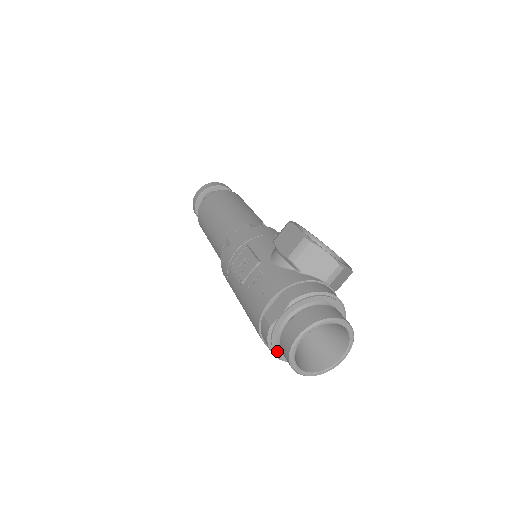
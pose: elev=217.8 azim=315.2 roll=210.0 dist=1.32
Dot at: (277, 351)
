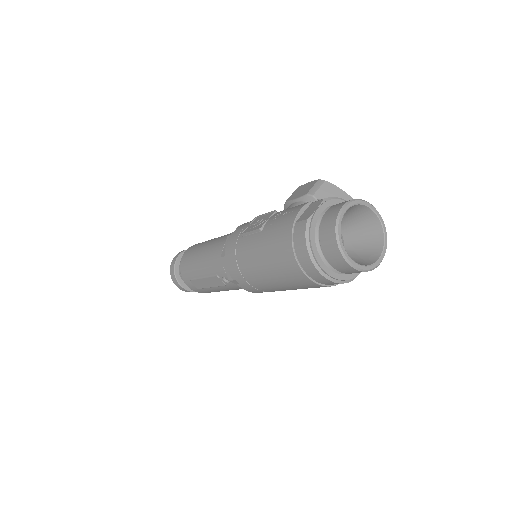
Dot at: (315, 252)
